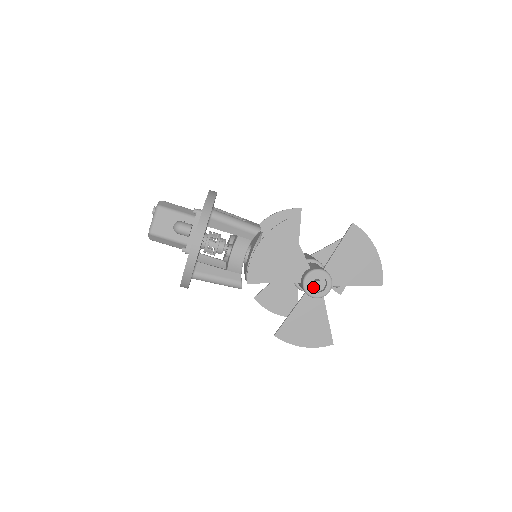
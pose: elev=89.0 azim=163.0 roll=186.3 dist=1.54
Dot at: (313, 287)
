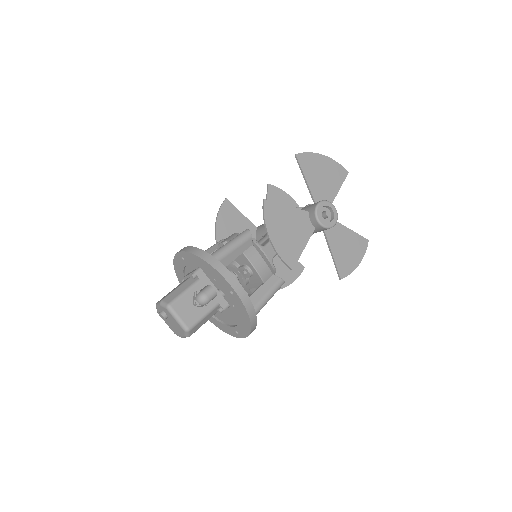
Dot at: (326, 220)
